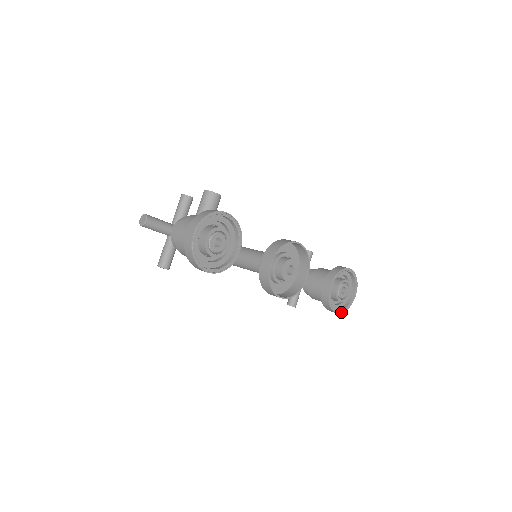
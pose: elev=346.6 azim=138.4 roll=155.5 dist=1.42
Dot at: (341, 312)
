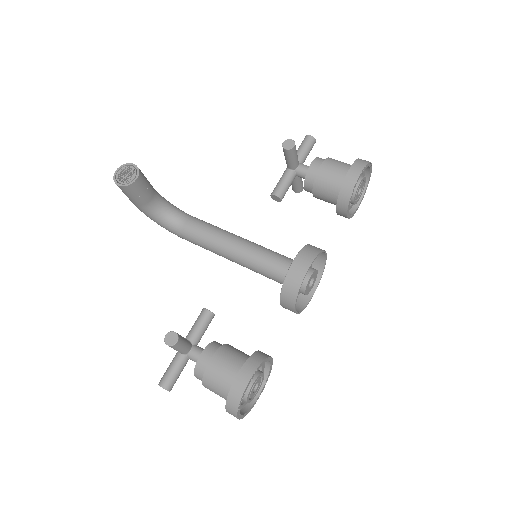
Dot at: (363, 197)
